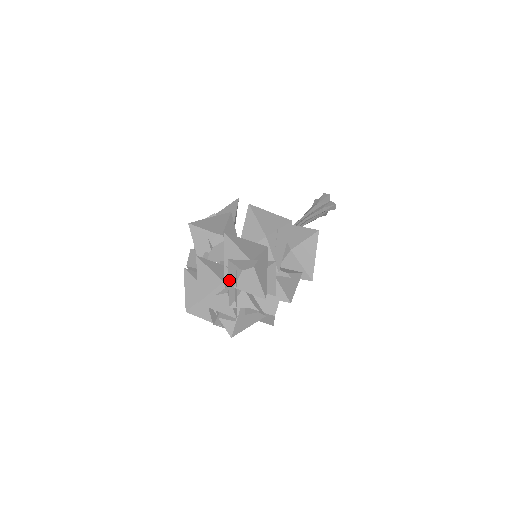
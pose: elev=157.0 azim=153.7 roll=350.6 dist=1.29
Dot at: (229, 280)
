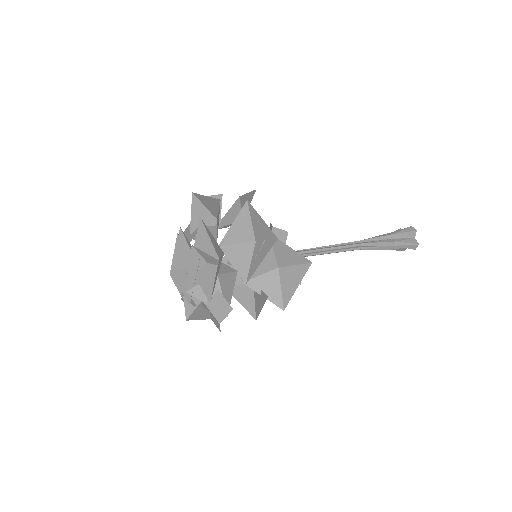
Dot at: (190, 266)
